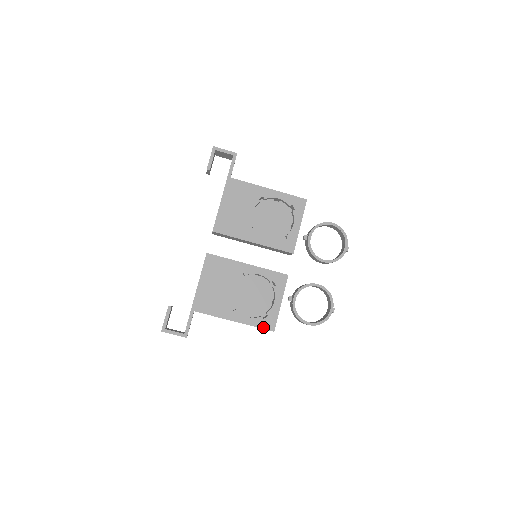
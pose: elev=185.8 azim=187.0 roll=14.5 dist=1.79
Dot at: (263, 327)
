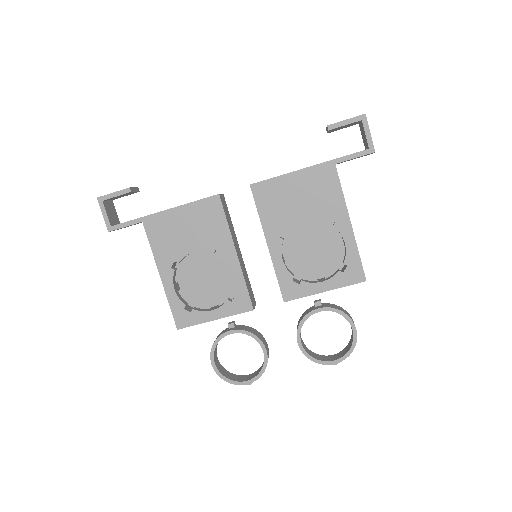
Dot at: (175, 314)
